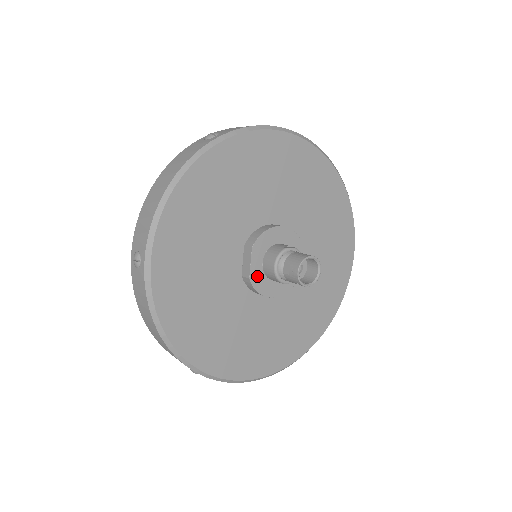
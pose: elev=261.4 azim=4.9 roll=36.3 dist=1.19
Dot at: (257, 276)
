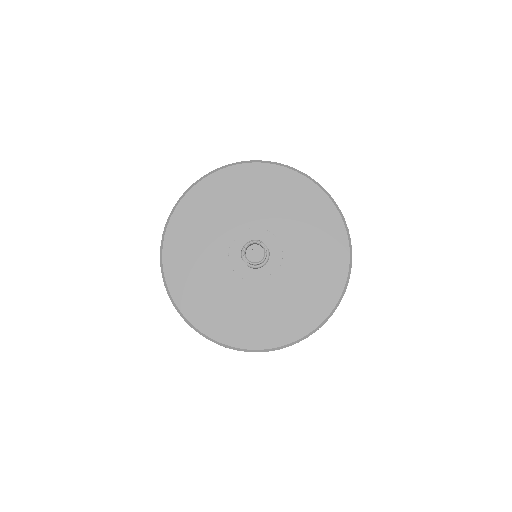
Dot at: (237, 248)
